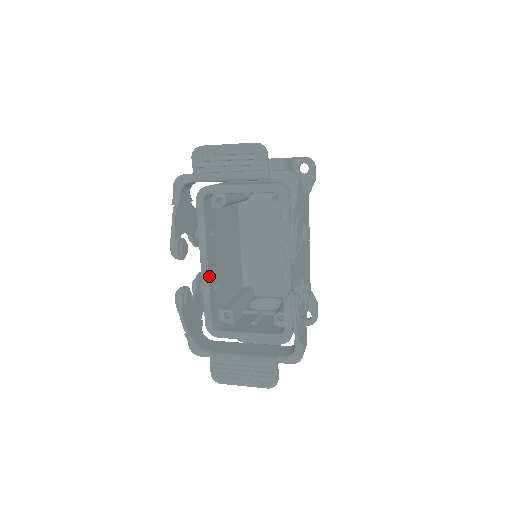
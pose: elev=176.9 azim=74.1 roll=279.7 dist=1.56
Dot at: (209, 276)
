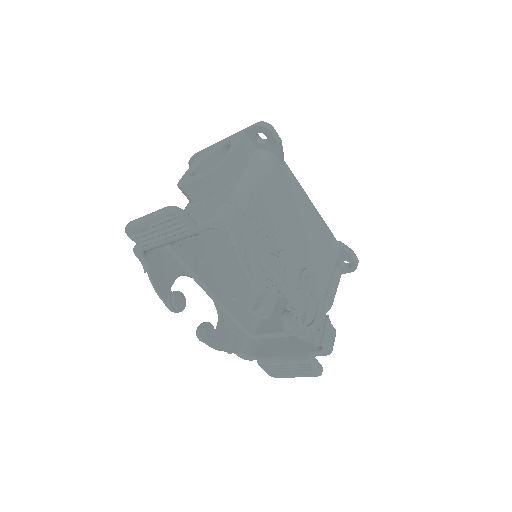
Dot at: (220, 300)
